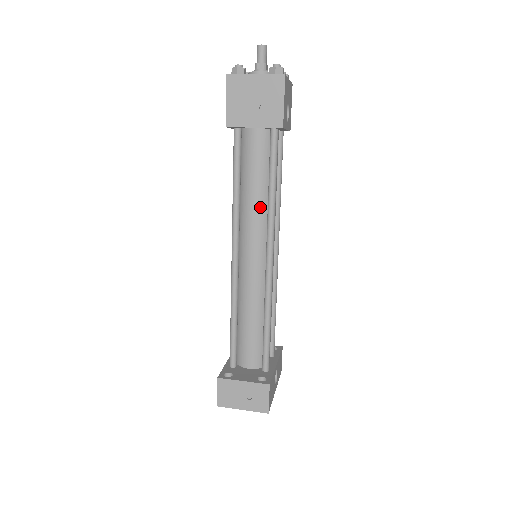
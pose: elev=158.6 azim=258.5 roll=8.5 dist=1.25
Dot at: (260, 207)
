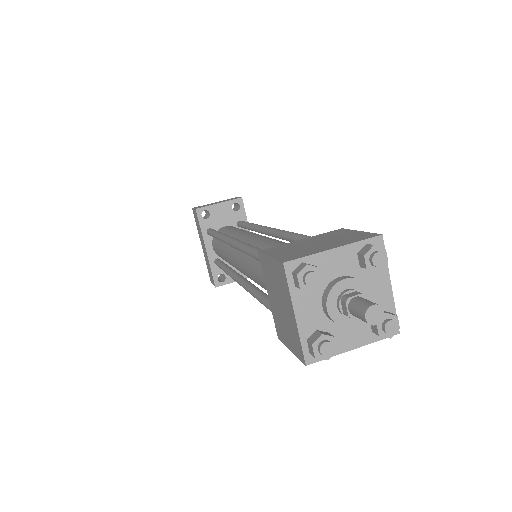
Dot at: occluded
